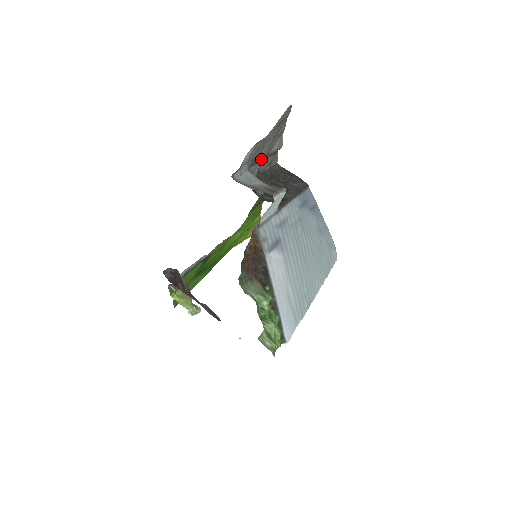
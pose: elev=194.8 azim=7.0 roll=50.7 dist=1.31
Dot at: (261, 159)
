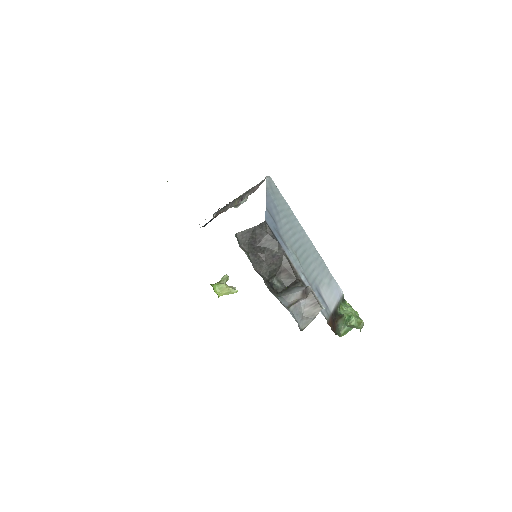
Dot at: occluded
